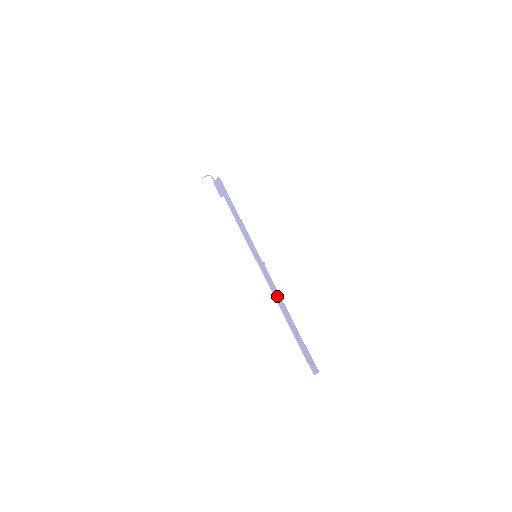
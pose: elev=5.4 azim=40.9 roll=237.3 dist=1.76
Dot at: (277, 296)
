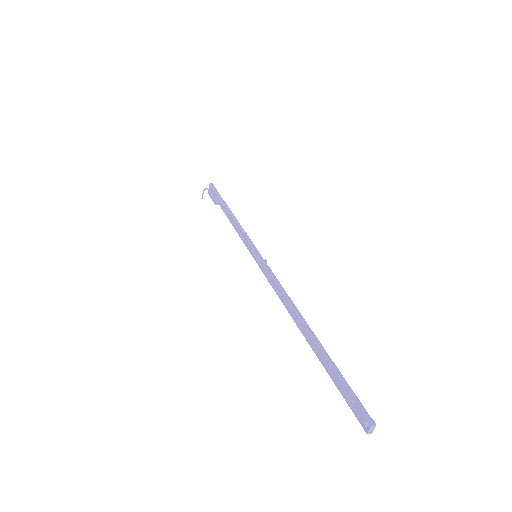
Dot at: (286, 302)
